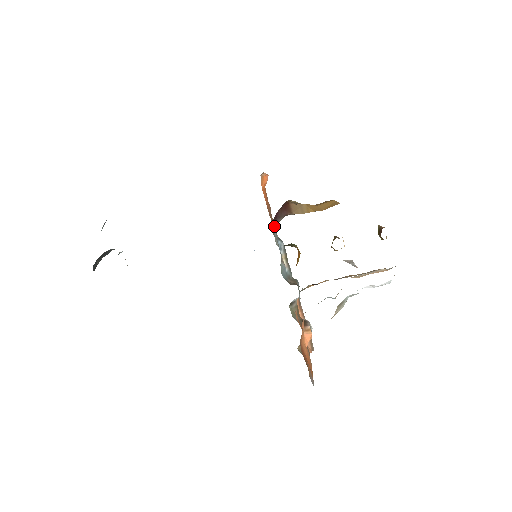
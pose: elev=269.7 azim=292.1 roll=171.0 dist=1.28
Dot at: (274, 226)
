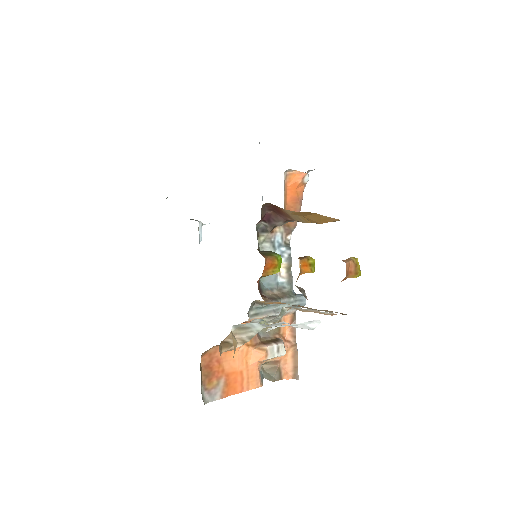
Dot at: (271, 229)
